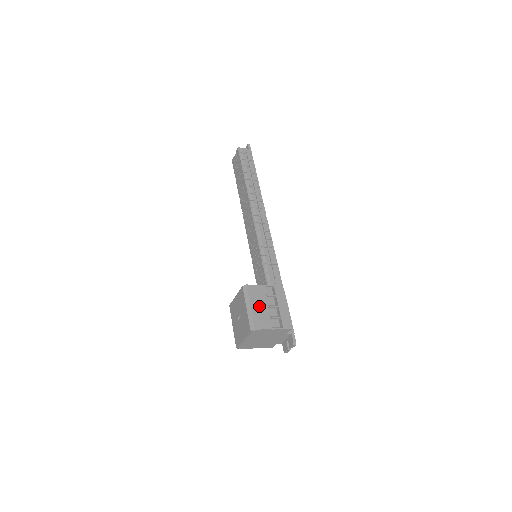
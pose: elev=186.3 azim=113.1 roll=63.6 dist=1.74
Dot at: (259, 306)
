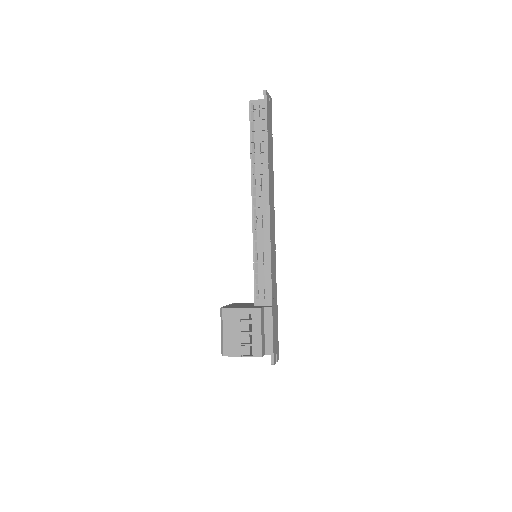
Dot at: (231, 332)
